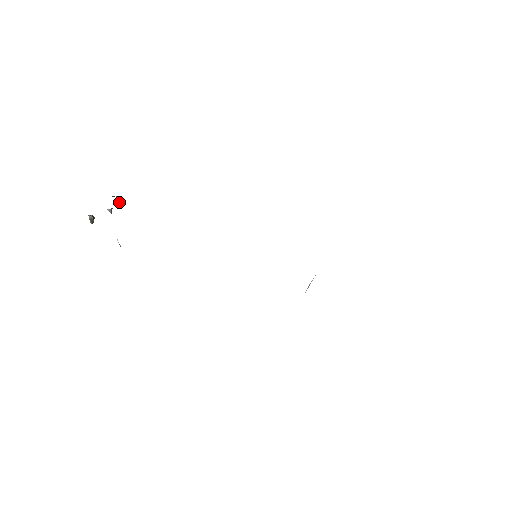
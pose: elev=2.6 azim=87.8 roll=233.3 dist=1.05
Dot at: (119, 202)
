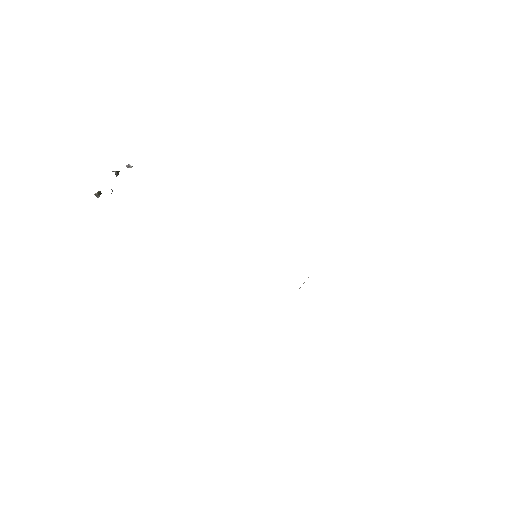
Dot at: occluded
